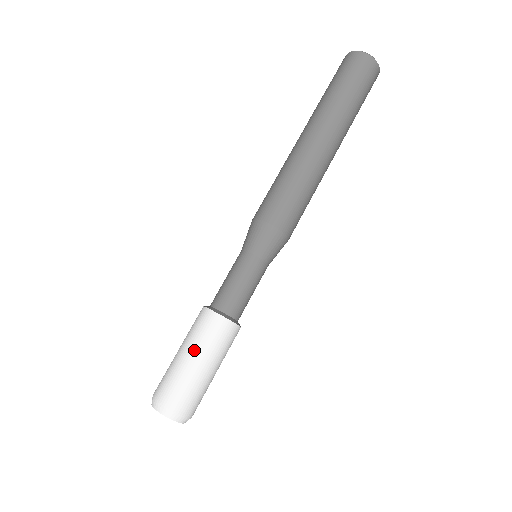
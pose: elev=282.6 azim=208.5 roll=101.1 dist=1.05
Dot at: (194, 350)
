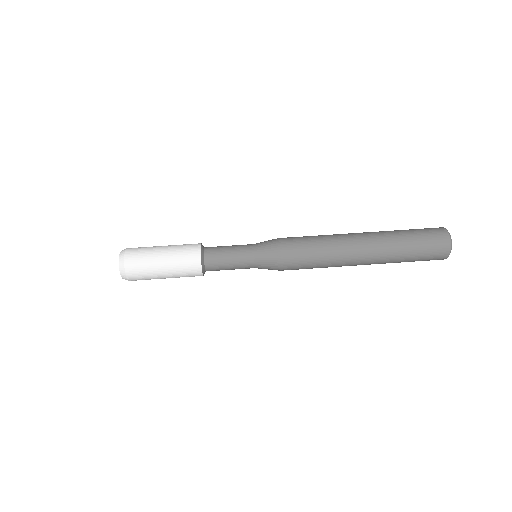
Dot at: (170, 245)
